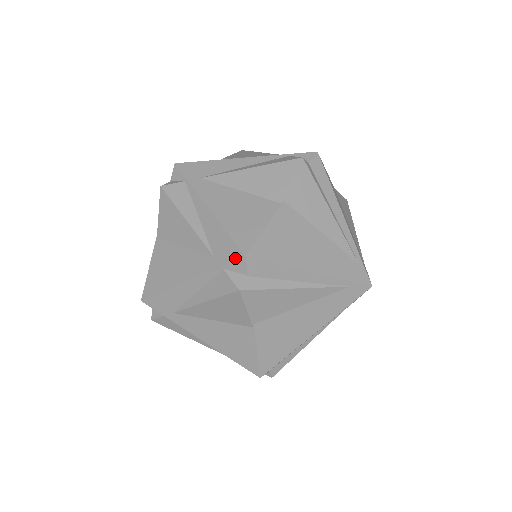
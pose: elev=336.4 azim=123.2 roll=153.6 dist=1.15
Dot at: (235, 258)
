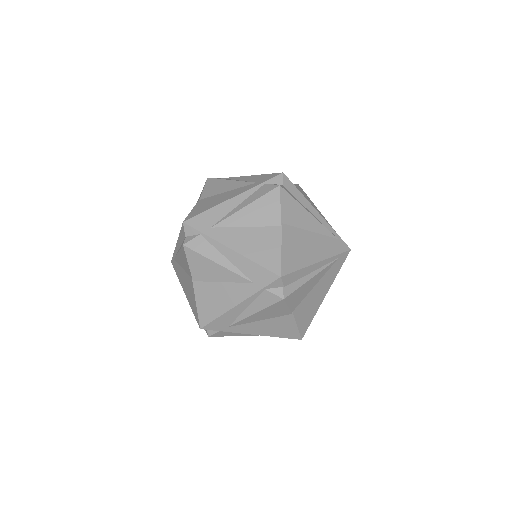
Dot at: (273, 280)
